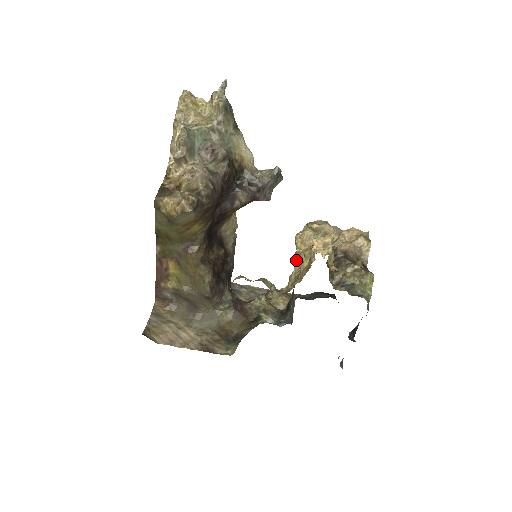
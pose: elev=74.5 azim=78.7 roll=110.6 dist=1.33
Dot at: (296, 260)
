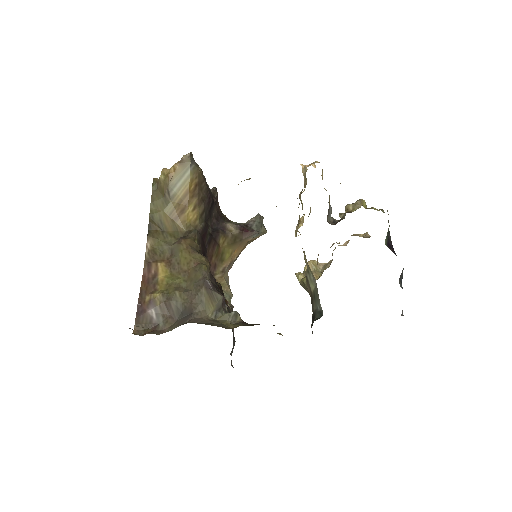
Dot at: occluded
